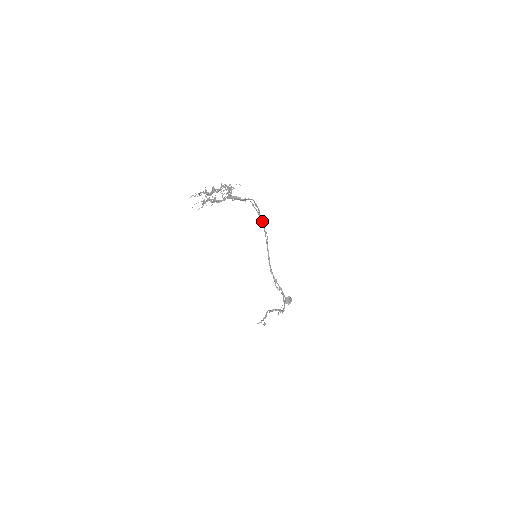
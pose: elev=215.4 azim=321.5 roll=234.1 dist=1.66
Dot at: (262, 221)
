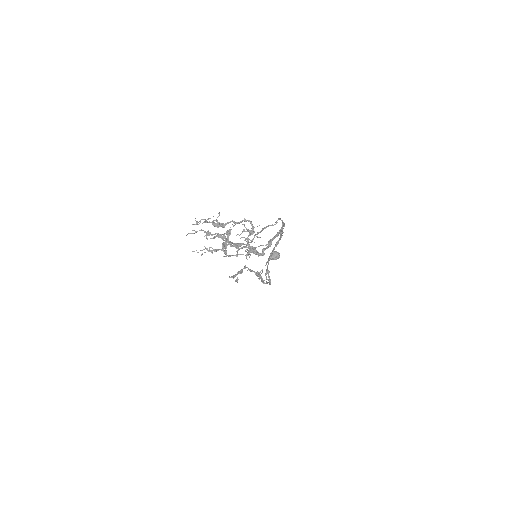
Dot at: occluded
